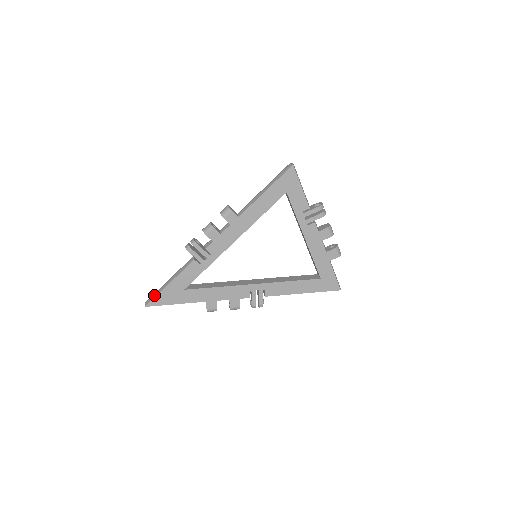
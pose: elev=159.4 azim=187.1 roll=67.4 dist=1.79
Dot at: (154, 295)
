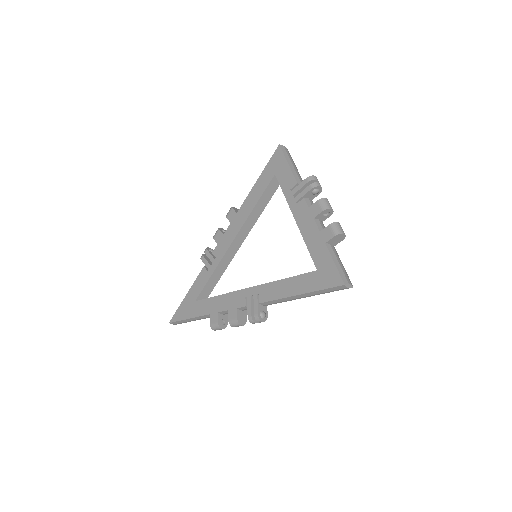
Dot at: occluded
